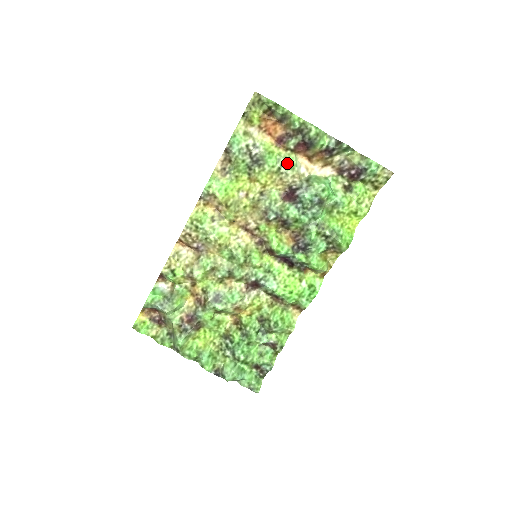
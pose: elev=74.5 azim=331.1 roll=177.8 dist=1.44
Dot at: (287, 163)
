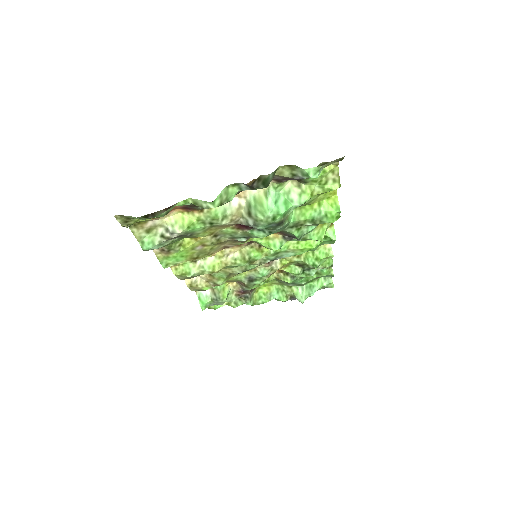
Dot at: (214, 220)
